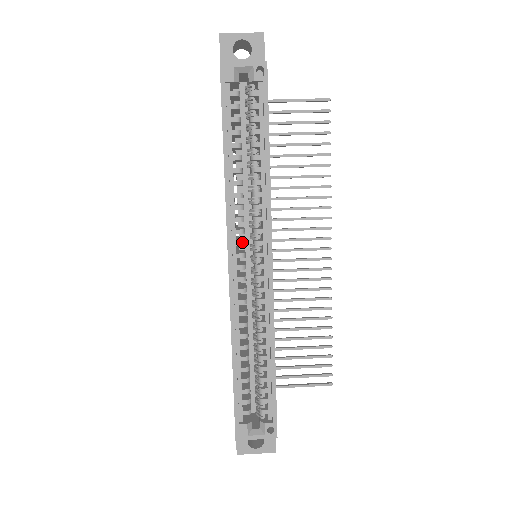
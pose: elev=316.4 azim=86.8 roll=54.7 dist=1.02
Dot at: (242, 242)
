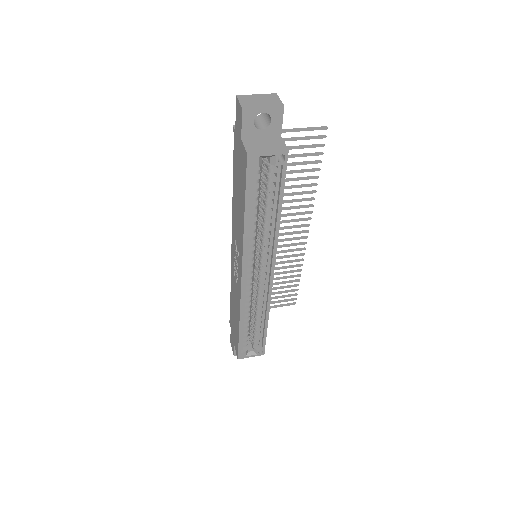
Dot at: (252, 265)
